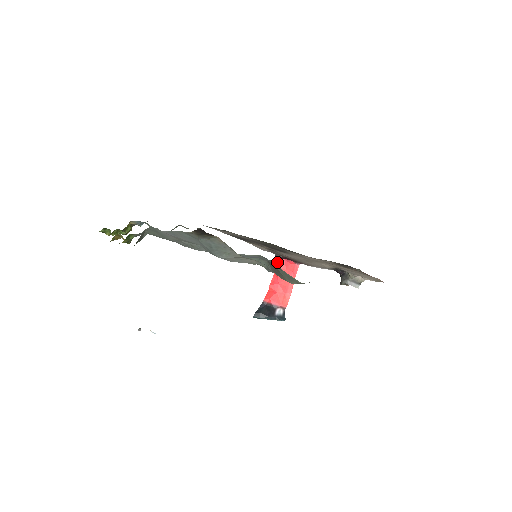
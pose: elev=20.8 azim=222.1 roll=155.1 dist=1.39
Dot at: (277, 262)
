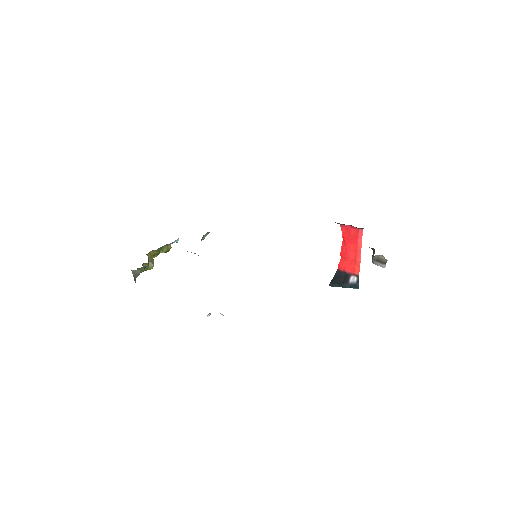
Dot at: (342, 229)
